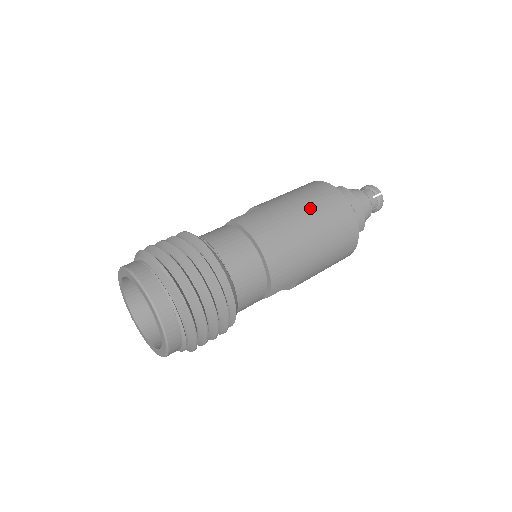
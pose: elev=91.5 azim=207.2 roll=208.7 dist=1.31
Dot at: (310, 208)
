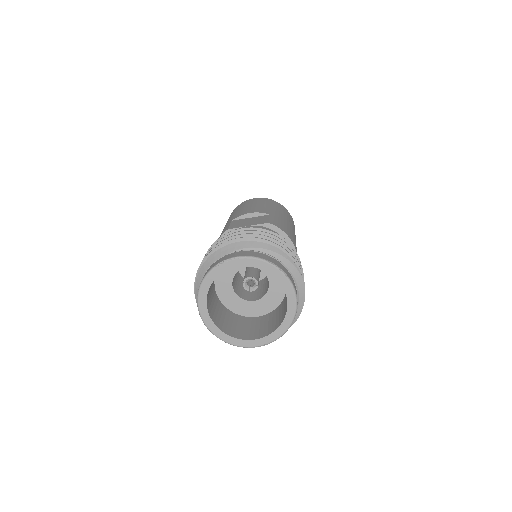
Dot at: (291, 223)
